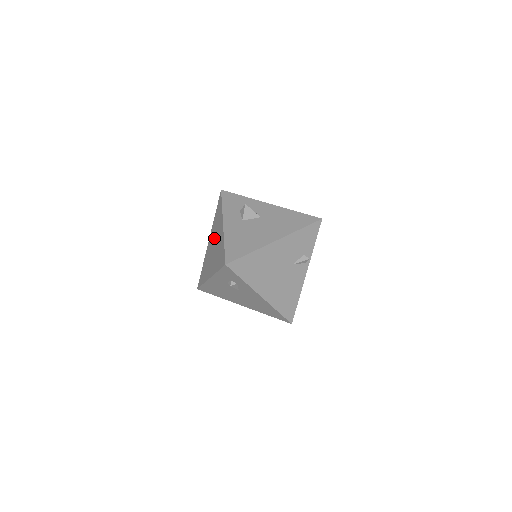
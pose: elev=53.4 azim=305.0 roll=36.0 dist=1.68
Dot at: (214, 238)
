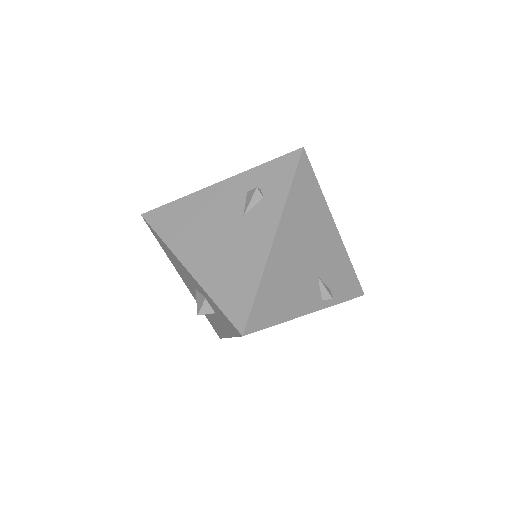
Dot at: occluded
